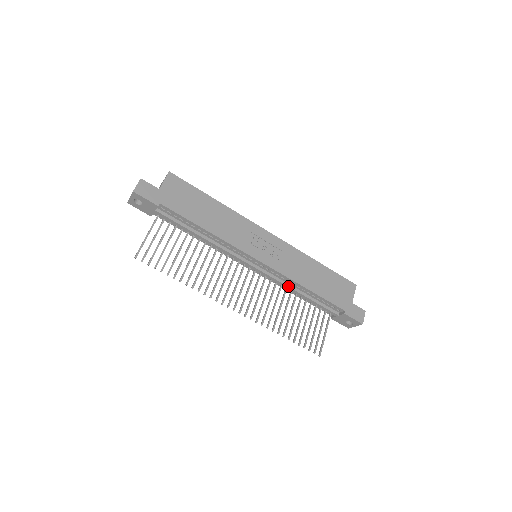
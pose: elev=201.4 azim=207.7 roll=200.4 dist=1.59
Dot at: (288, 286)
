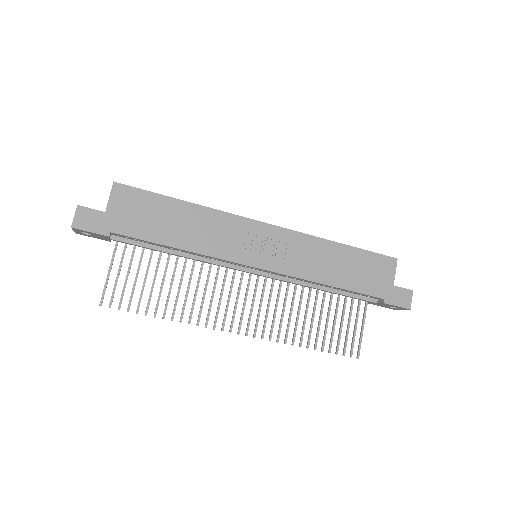
Dot at: (304, 285)
